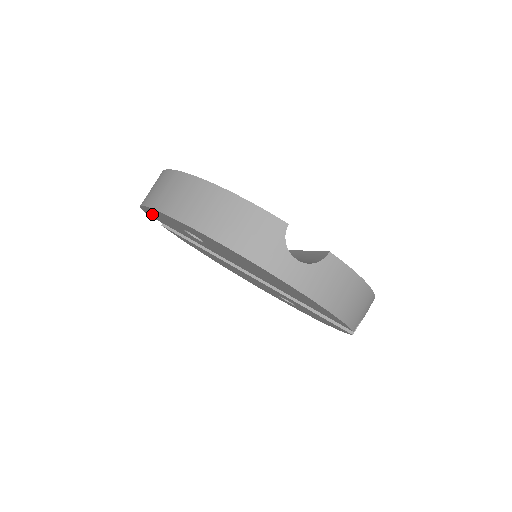
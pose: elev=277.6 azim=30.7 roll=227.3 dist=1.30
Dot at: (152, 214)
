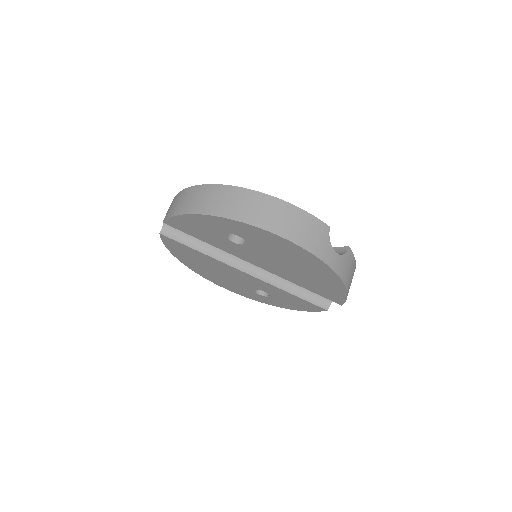
Dot at: (185, 222)
